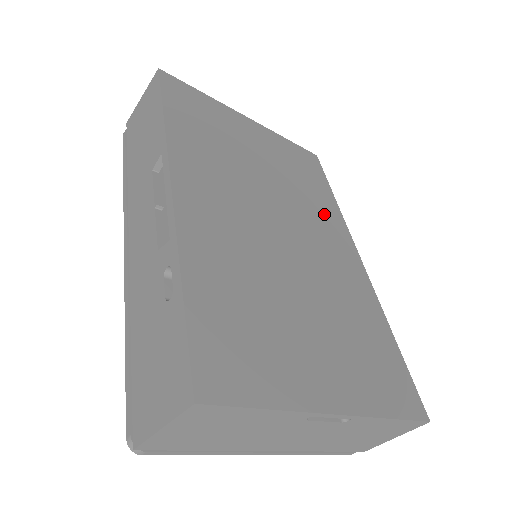
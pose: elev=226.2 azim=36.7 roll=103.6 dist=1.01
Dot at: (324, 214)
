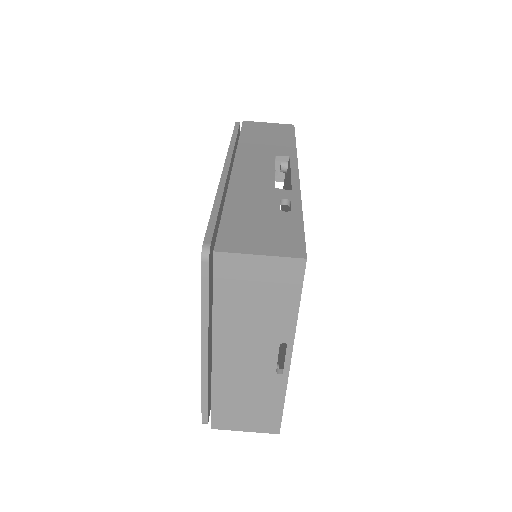
Dot at: occluded
